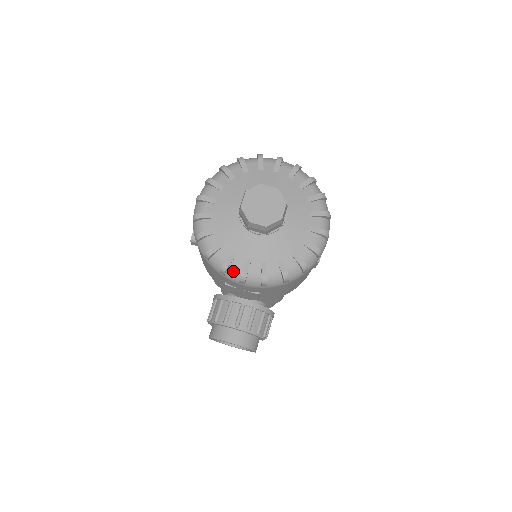
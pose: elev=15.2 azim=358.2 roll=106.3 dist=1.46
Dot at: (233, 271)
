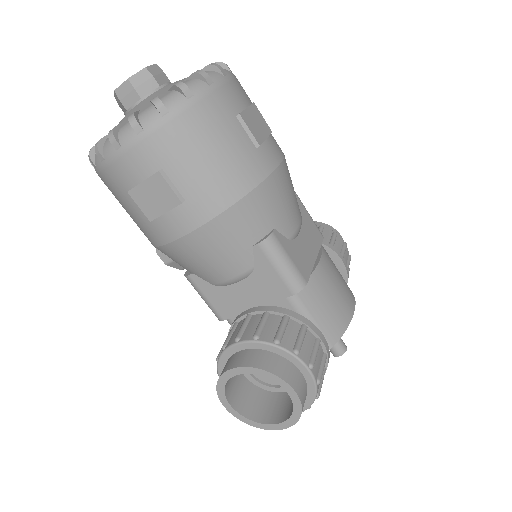
Dot at: (107, 143)
